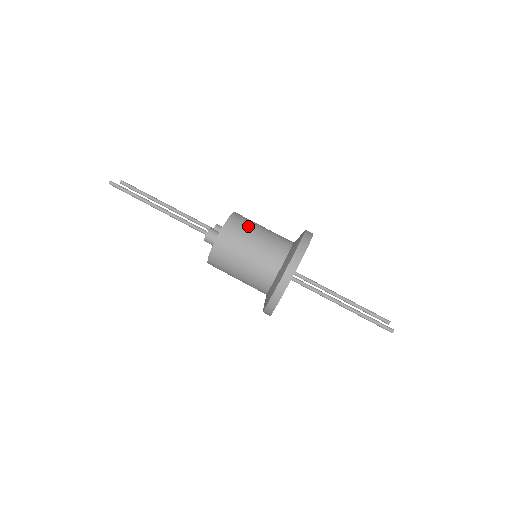
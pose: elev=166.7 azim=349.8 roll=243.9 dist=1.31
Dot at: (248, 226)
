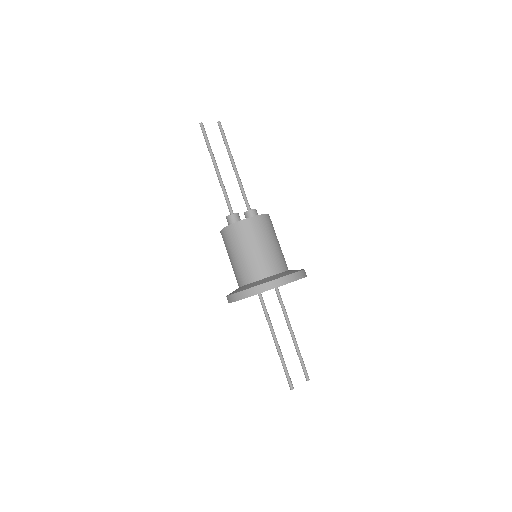
Dot at: (253, 236)
